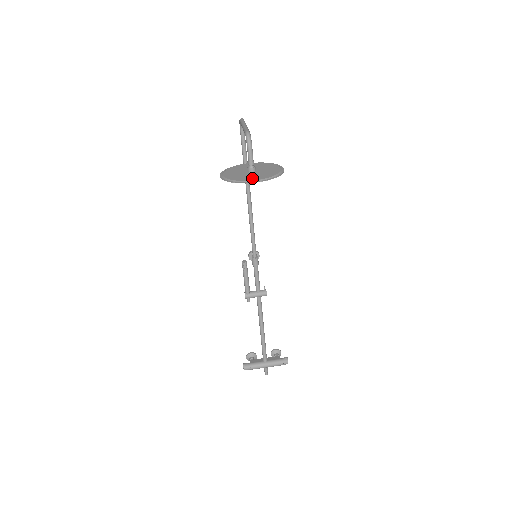
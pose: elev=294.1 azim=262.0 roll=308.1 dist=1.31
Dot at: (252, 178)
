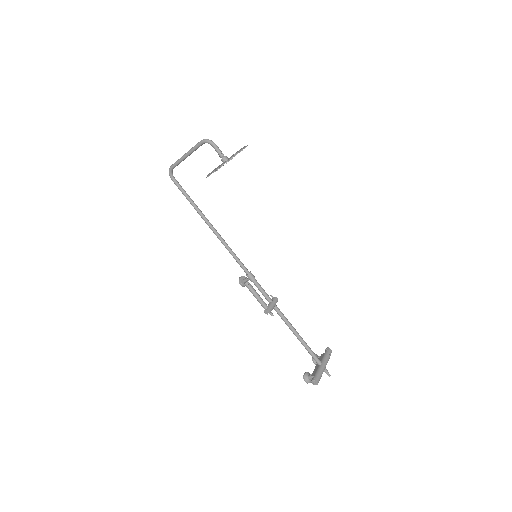
Dot at: (237, 152)
